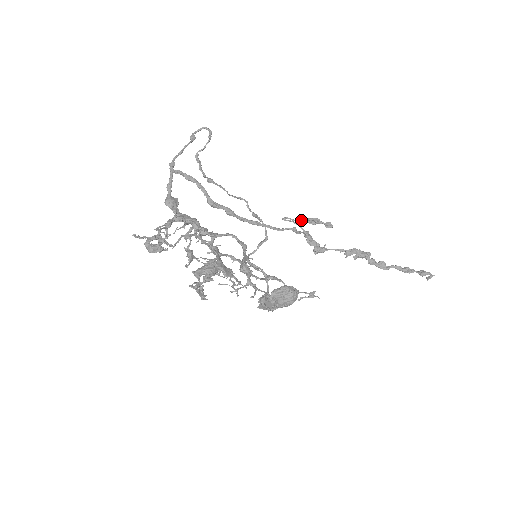
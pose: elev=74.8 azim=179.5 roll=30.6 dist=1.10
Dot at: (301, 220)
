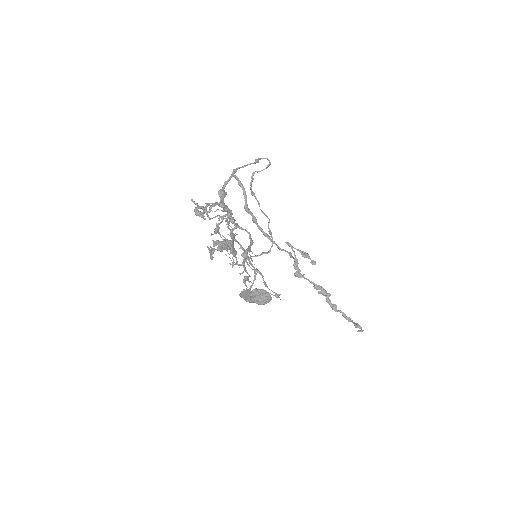
Dot at: (297, 250)
